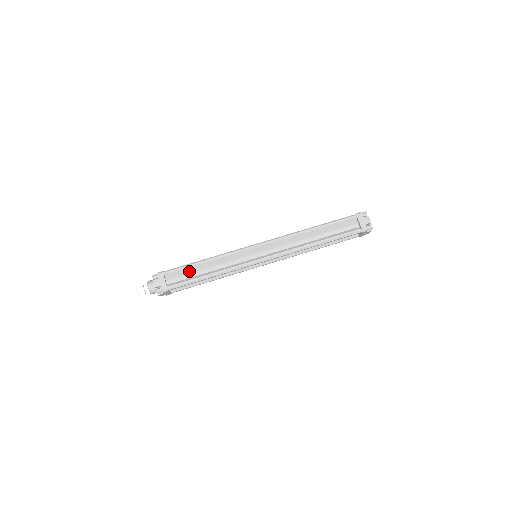
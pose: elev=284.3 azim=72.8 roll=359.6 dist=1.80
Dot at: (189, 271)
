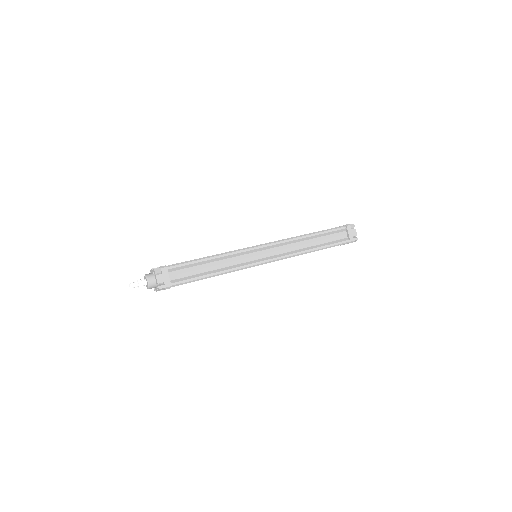
Dot at: occluded
